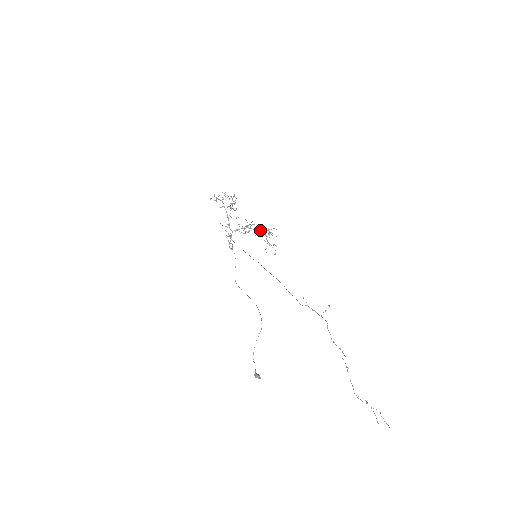
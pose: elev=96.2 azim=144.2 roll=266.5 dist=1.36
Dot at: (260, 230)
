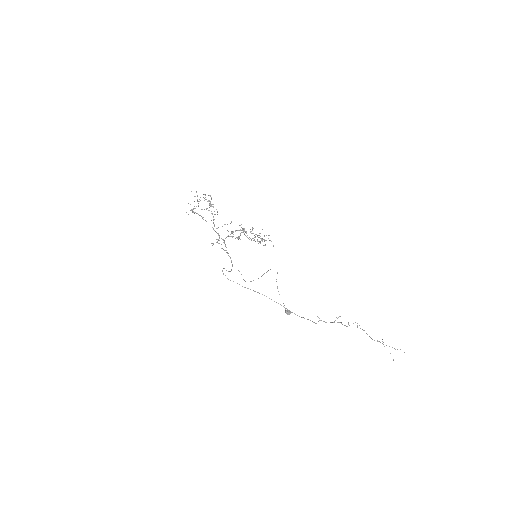
Dot at: (251, 233)
